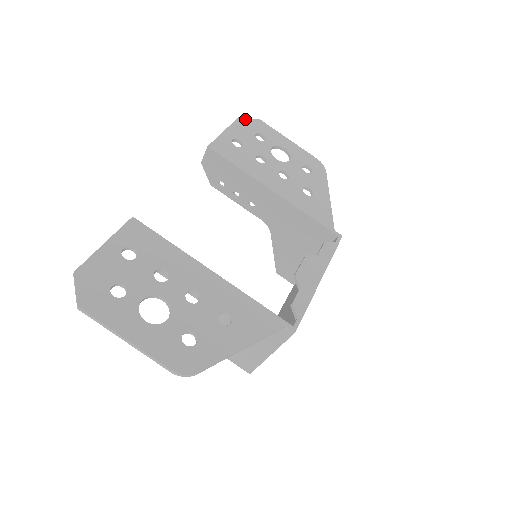
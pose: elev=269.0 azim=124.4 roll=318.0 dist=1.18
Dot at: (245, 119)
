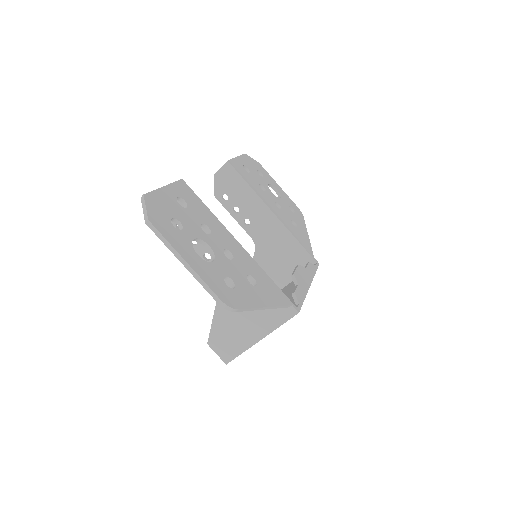
Dot at: (249, 157)
